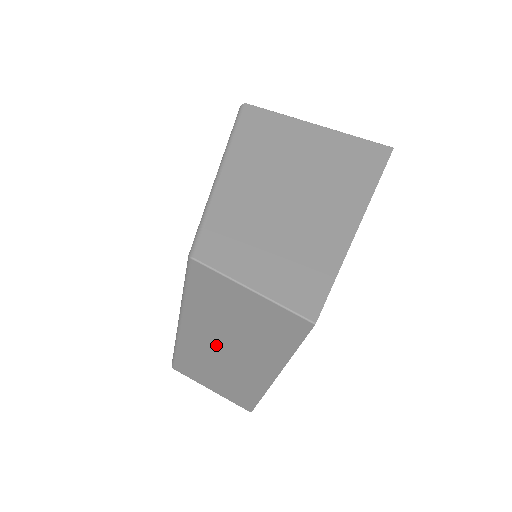
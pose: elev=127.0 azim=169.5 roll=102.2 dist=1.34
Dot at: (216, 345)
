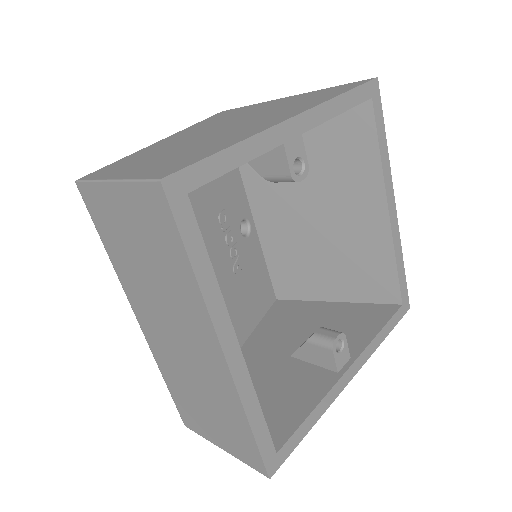
Dot at: (165, 330)
